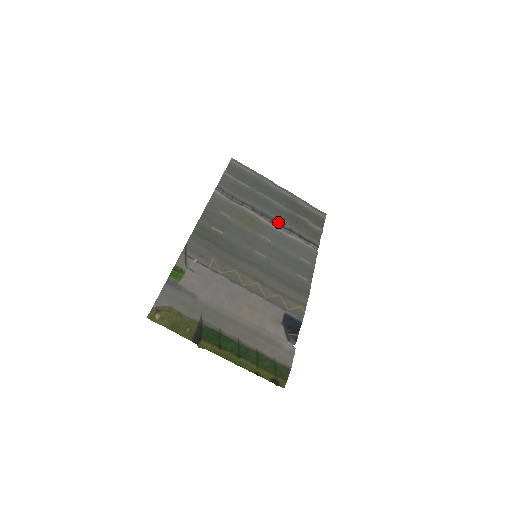
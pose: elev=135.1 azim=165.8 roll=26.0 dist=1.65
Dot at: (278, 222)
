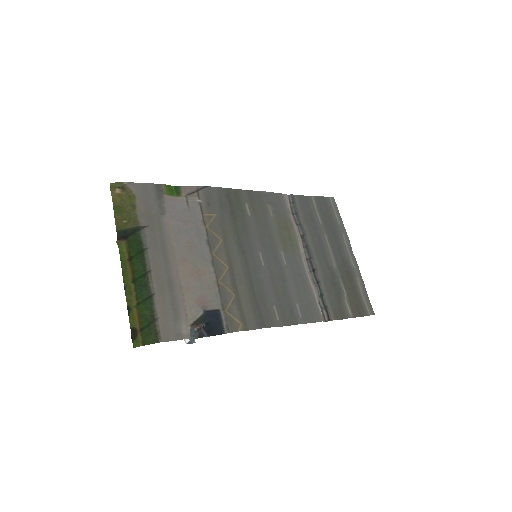
Dot at: (314, 265)
